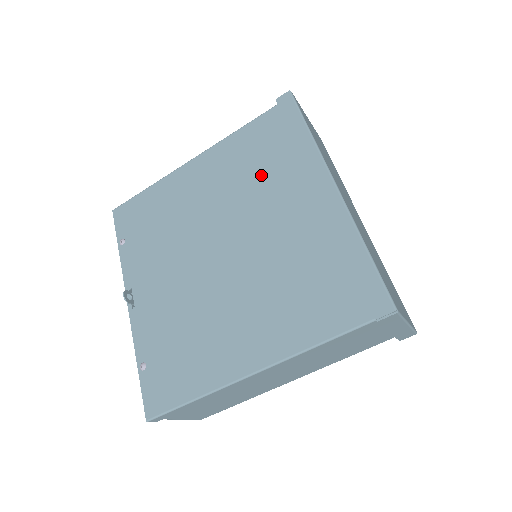
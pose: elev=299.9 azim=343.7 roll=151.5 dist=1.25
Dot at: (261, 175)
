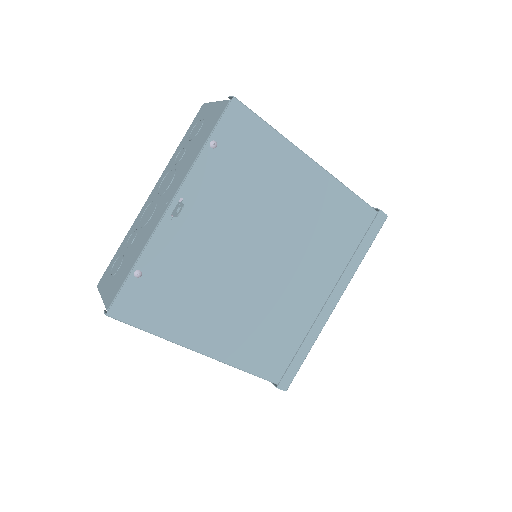
Dot at: (324, 243)
